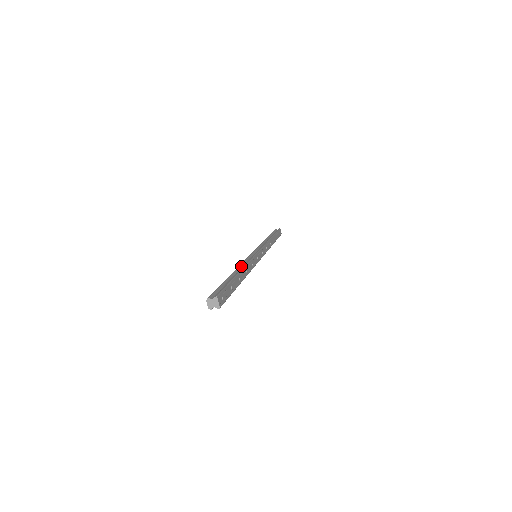
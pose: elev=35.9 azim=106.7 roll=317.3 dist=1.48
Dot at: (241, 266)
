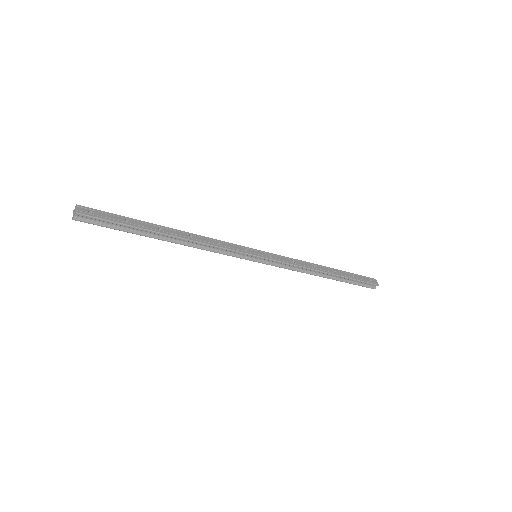
Dot at: occluded
